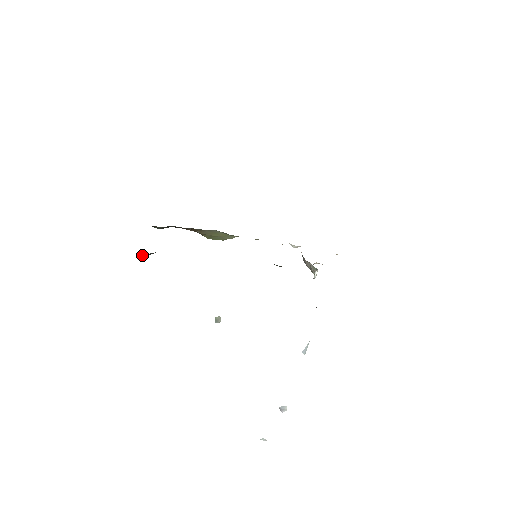
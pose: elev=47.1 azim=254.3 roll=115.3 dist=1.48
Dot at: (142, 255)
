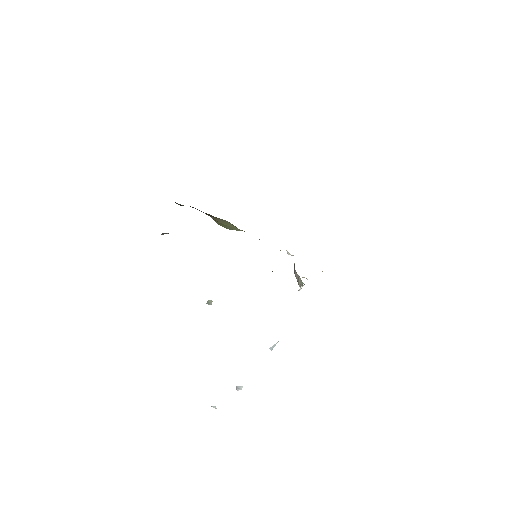
Dot at: occluded
